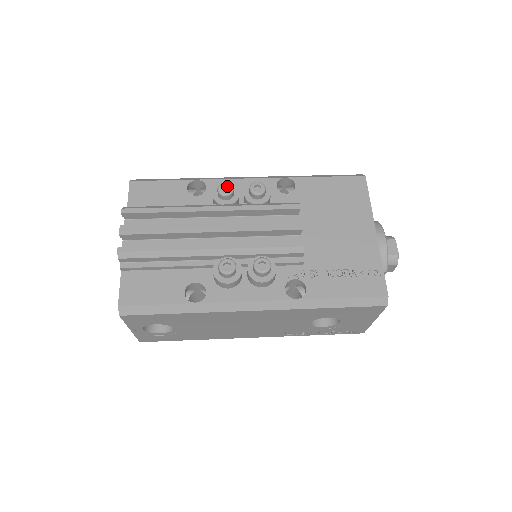
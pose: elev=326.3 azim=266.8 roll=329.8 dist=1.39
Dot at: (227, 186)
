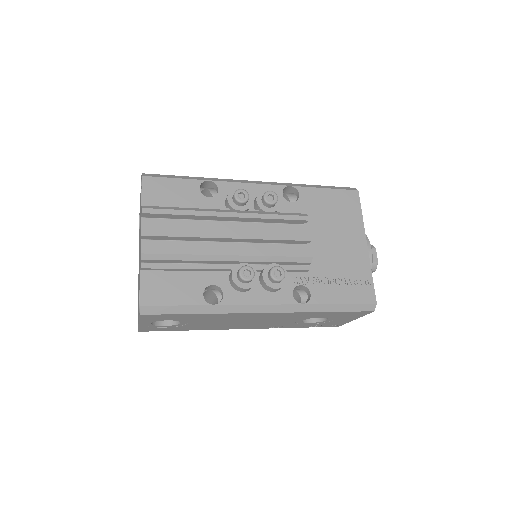
Dot at: (243, 193)
